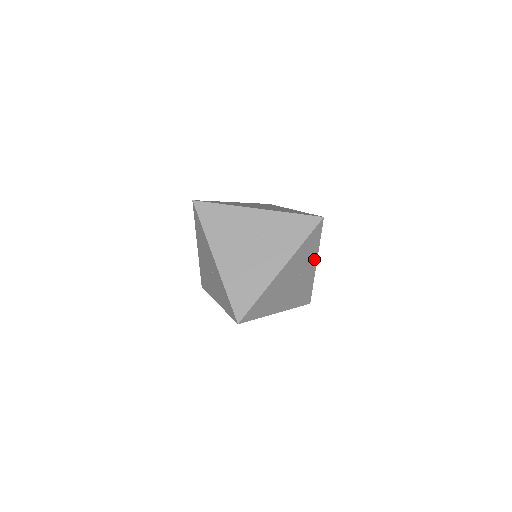
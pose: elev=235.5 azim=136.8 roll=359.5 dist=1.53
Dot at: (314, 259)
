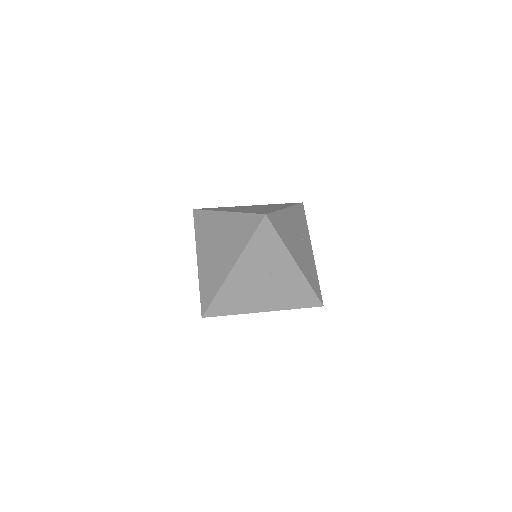
Dot at: (309, 241)
